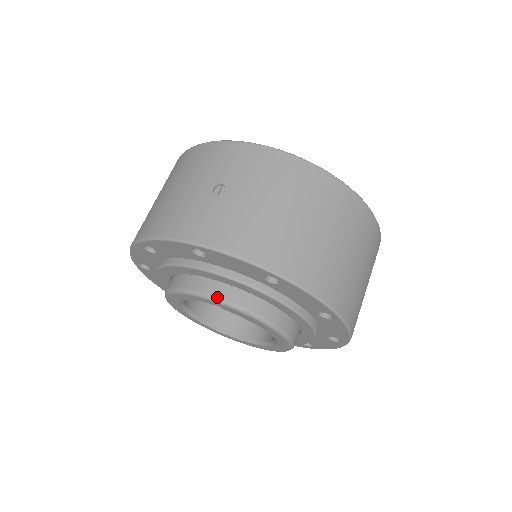
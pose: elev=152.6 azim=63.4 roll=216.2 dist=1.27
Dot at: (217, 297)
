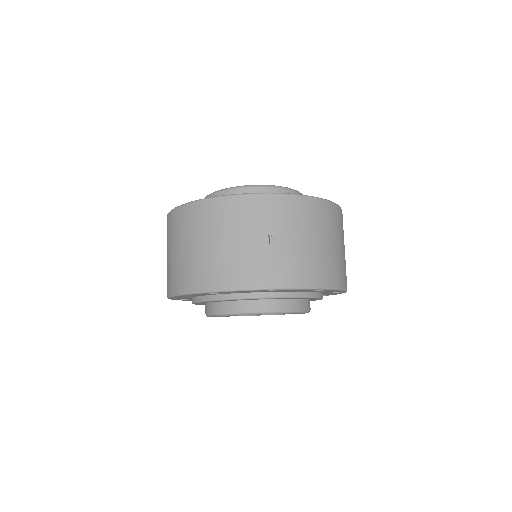
Dot at: (276, 311)
